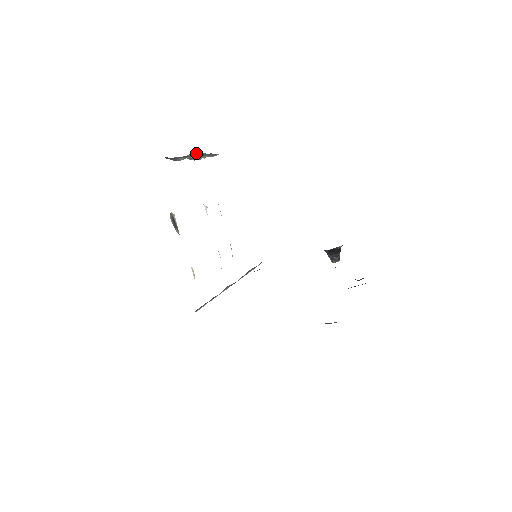
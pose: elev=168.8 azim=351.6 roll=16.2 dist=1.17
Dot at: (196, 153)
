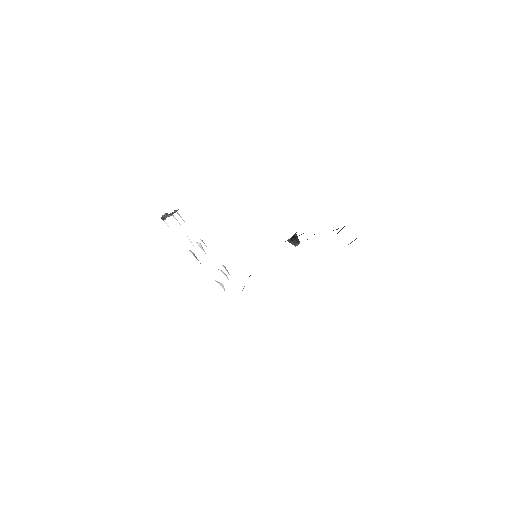
Dot at: (164, 215)
